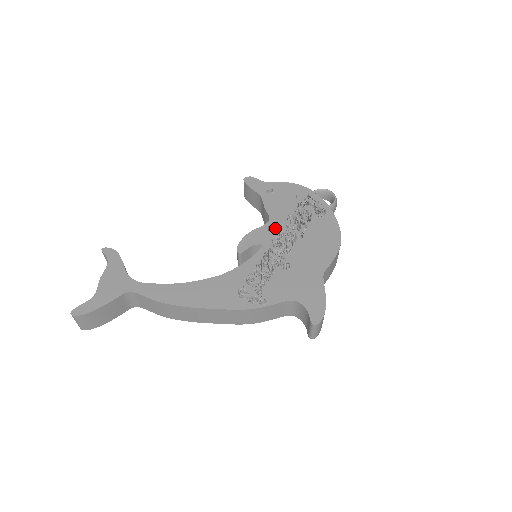
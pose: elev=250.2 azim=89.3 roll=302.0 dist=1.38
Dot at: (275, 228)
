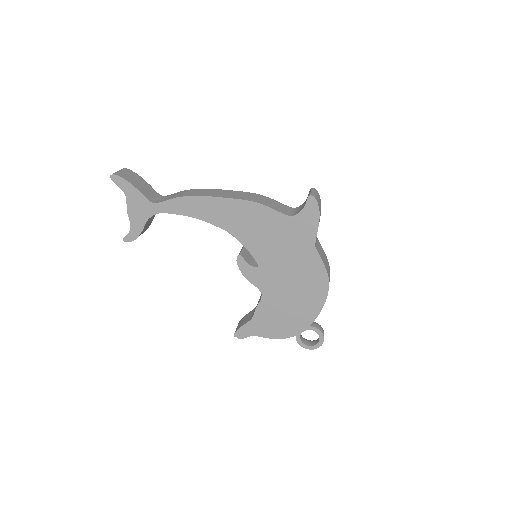
Dot at: occluded
